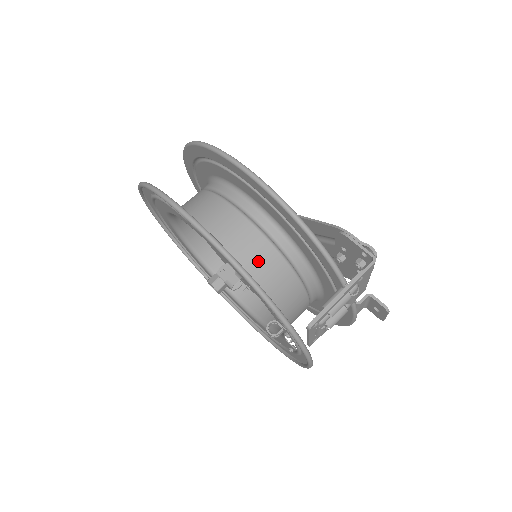
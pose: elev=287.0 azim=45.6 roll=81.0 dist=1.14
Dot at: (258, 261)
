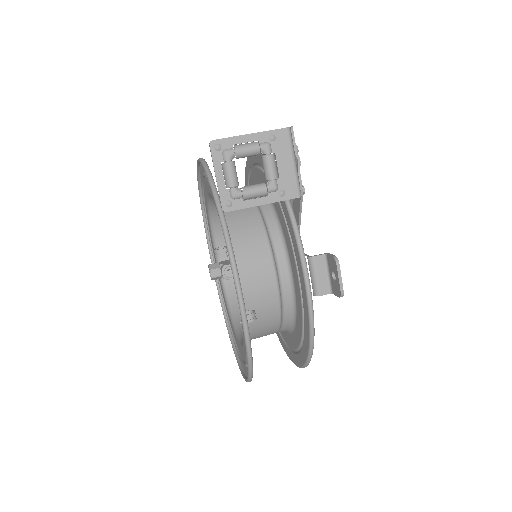
Dot at: occluded
